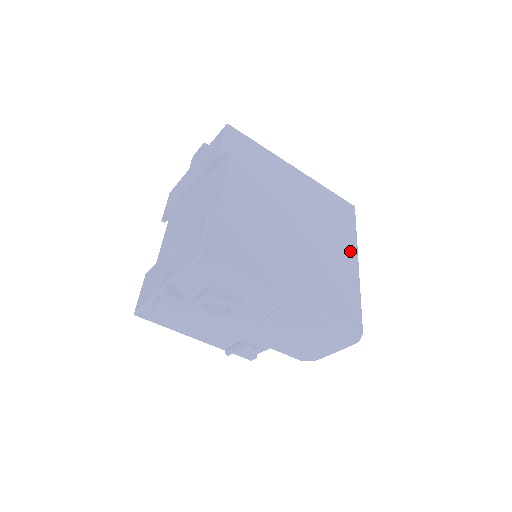
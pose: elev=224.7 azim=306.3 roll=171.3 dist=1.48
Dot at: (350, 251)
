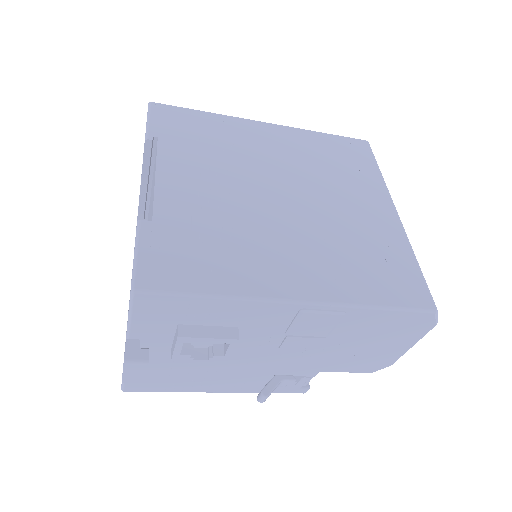
Dot at: (379, 200)
